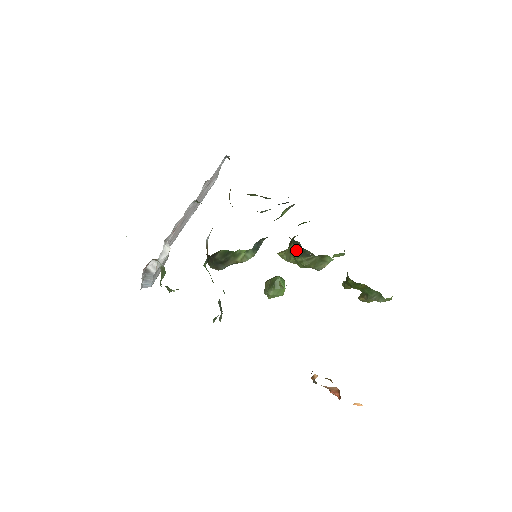
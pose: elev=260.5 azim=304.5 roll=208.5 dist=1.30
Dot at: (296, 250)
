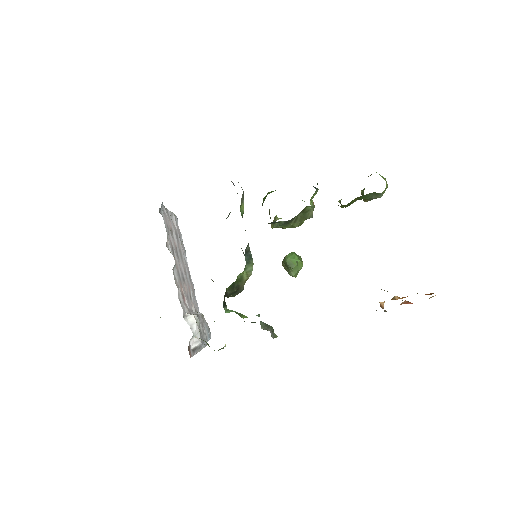
Dot at: (279, 224)
